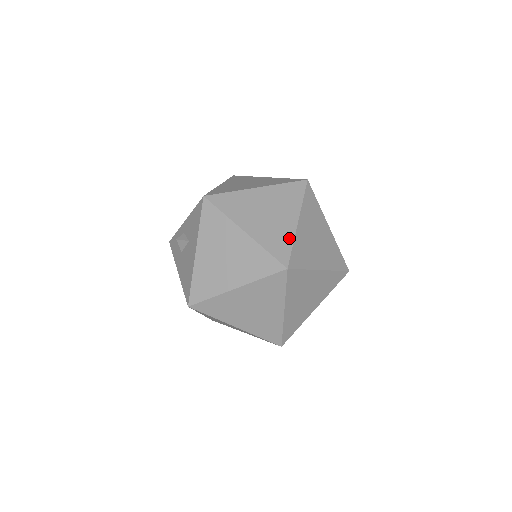
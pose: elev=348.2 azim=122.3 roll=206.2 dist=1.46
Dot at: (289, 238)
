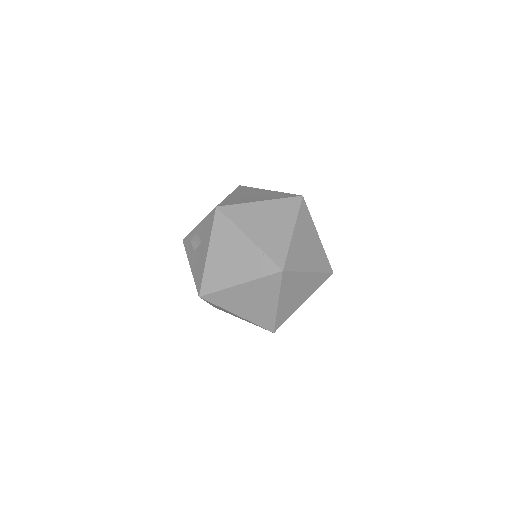
Dot at: (285, 245)
